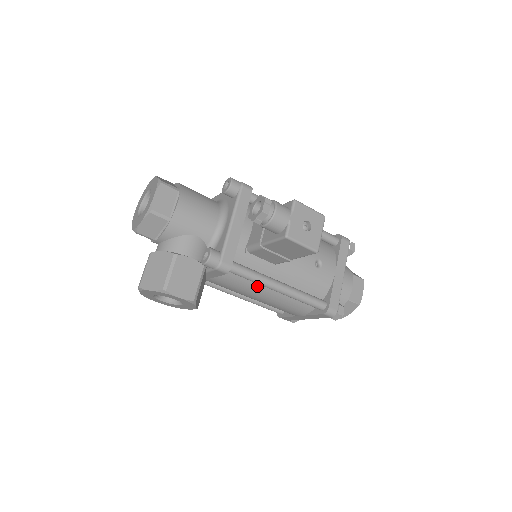
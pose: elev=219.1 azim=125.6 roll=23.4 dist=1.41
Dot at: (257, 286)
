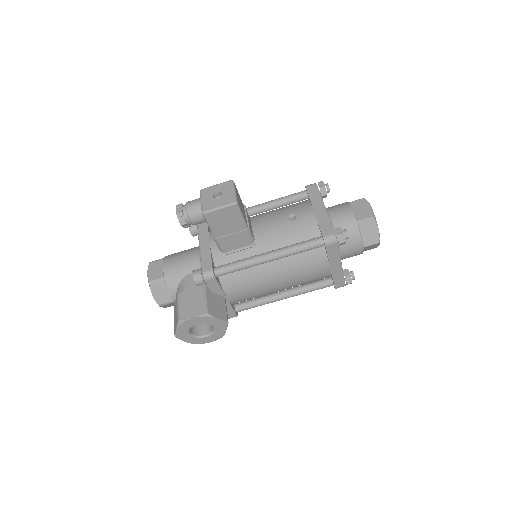
Dot at: (259, 271)
